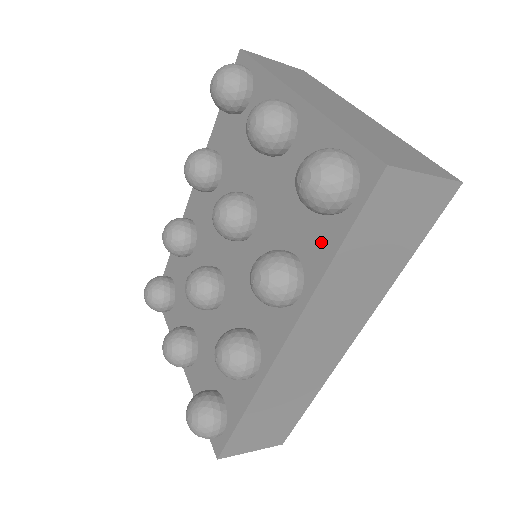
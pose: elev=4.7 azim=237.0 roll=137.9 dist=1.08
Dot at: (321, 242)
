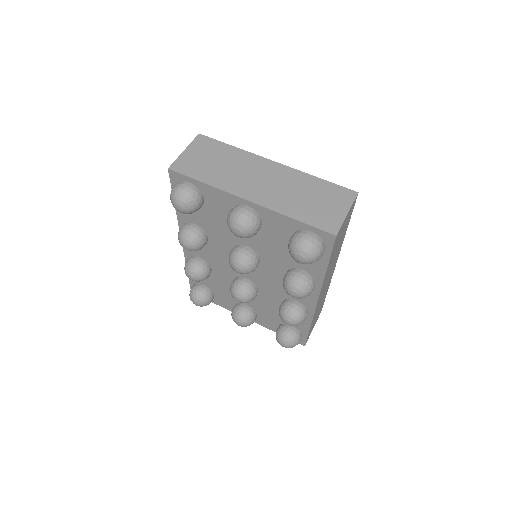
Dot at: (314, 264)
